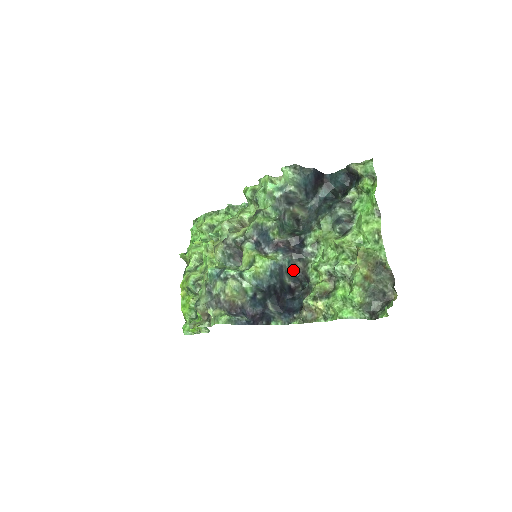
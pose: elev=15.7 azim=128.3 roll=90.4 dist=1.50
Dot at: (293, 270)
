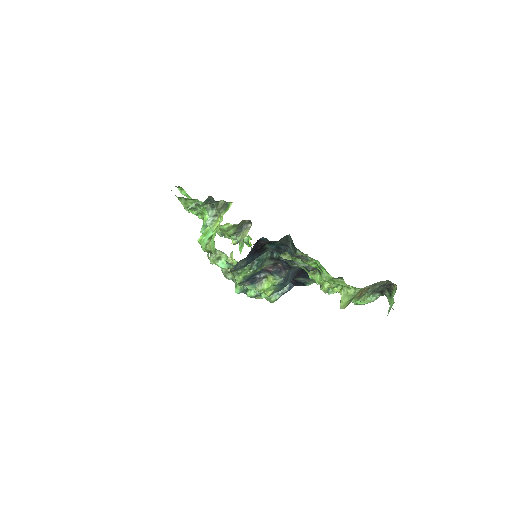
Dot at: occluded
